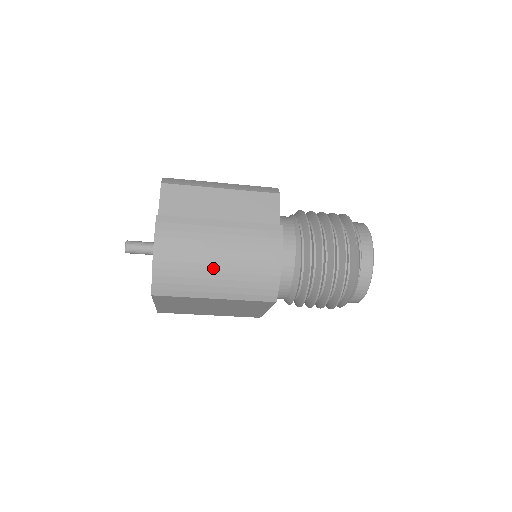
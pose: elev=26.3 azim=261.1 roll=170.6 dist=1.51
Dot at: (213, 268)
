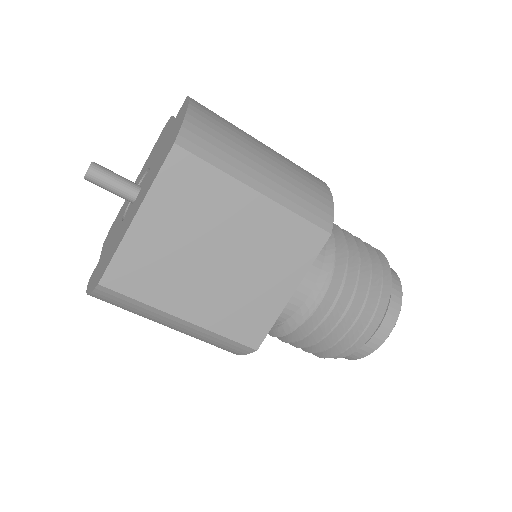
Dot at: (260, 155)
